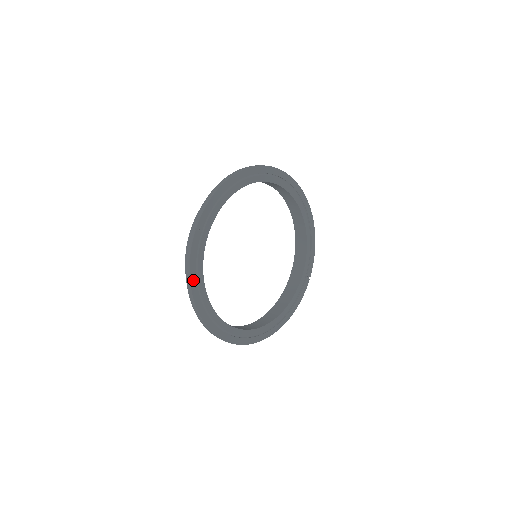
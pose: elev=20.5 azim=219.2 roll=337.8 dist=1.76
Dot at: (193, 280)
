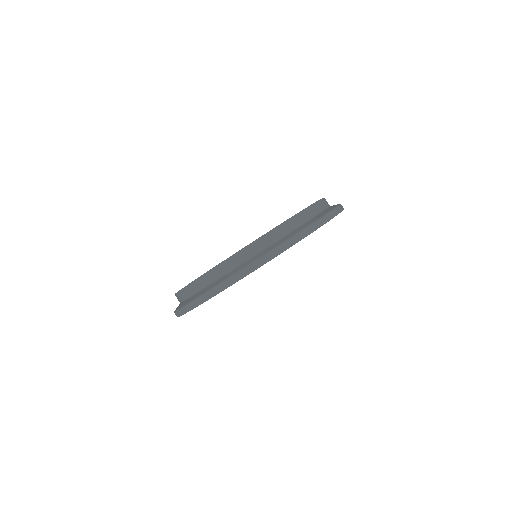
Dot at: occluded
